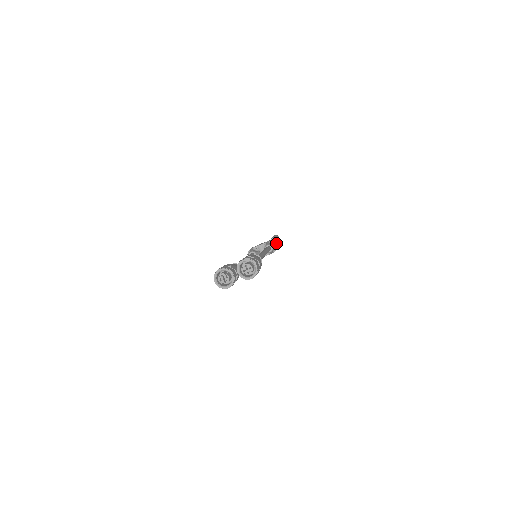
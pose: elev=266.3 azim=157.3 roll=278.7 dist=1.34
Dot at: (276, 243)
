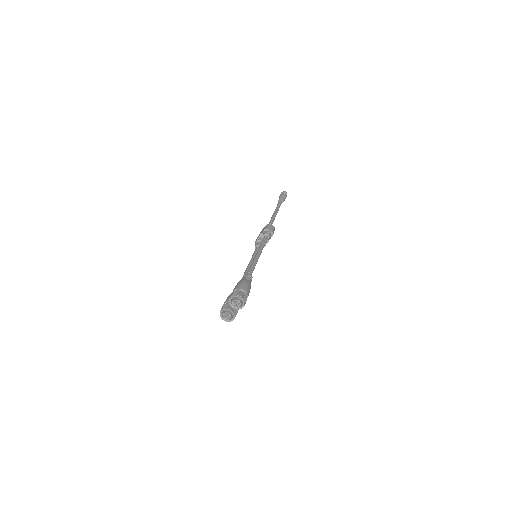
Dot at: (271, 225)
